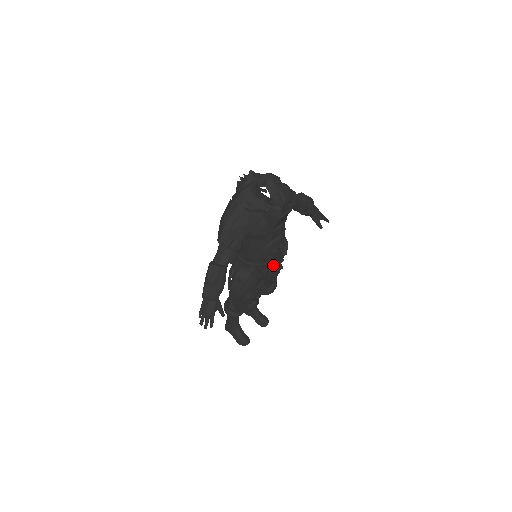
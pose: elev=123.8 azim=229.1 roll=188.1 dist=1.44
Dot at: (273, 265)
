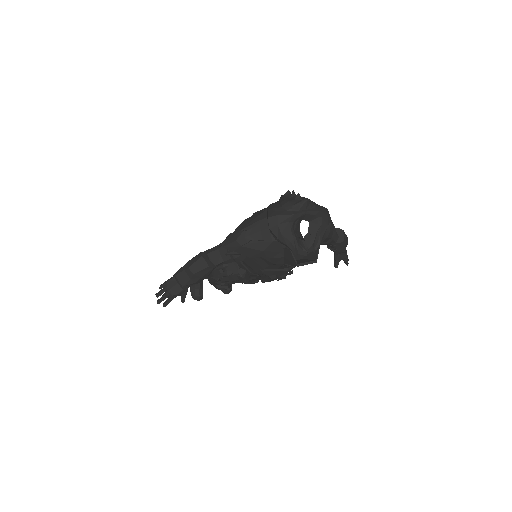
Dot at: (264, 280)
